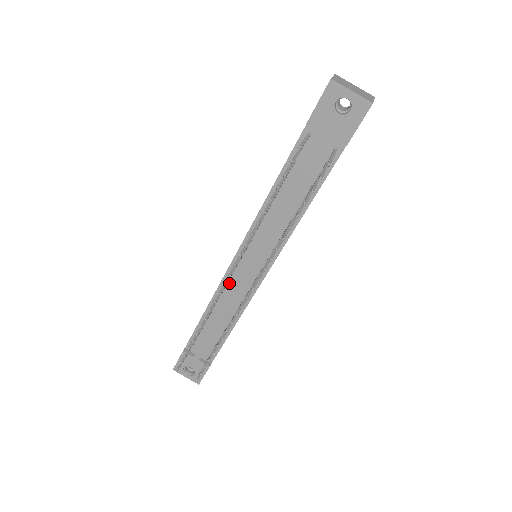
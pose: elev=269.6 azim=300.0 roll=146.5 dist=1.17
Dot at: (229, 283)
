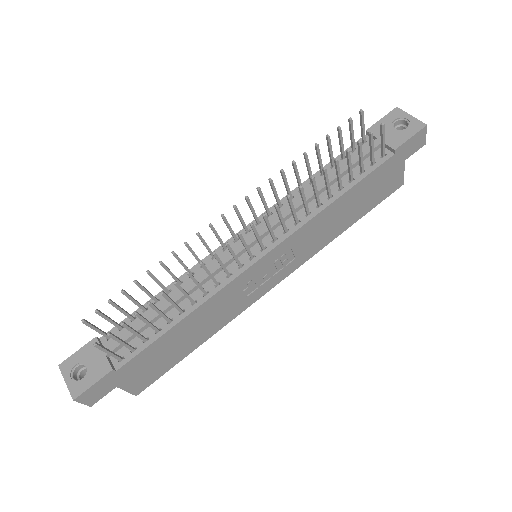
Dot at: (214, 260)
